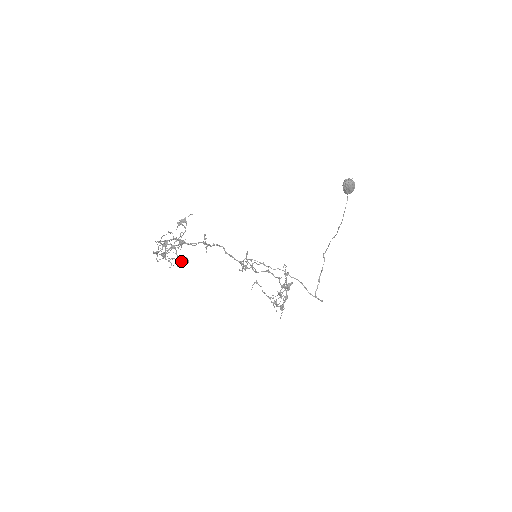
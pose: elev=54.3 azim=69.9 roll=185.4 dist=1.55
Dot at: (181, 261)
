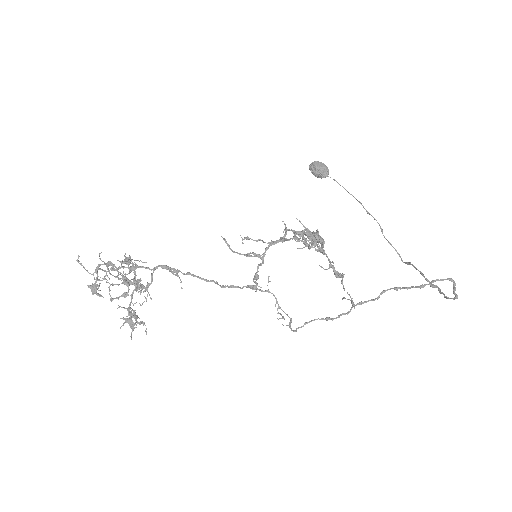
Dot at: (133, 283)
